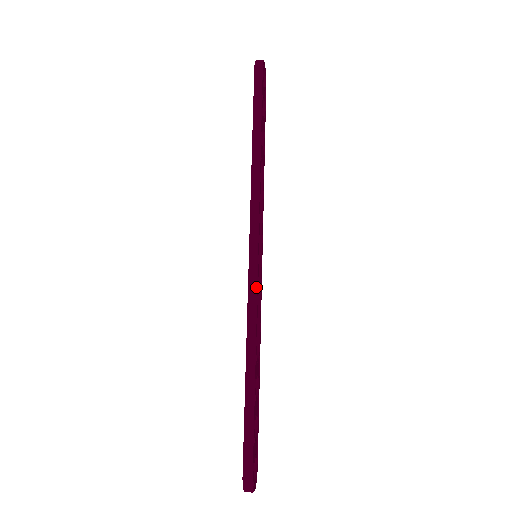
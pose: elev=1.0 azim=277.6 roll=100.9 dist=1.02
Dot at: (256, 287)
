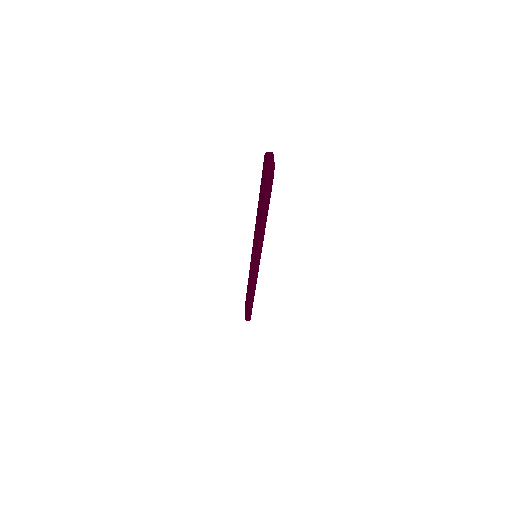
Dot at: (257, 276)
